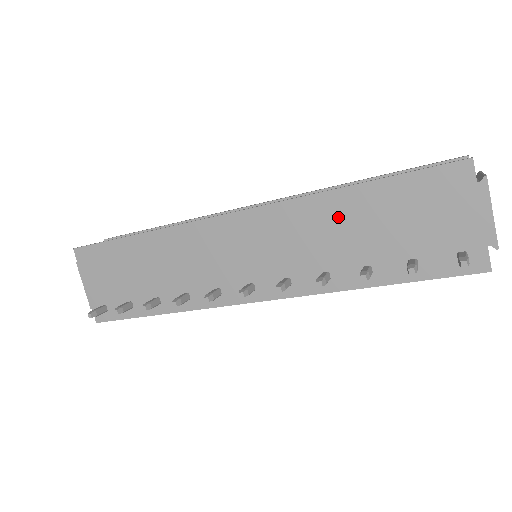
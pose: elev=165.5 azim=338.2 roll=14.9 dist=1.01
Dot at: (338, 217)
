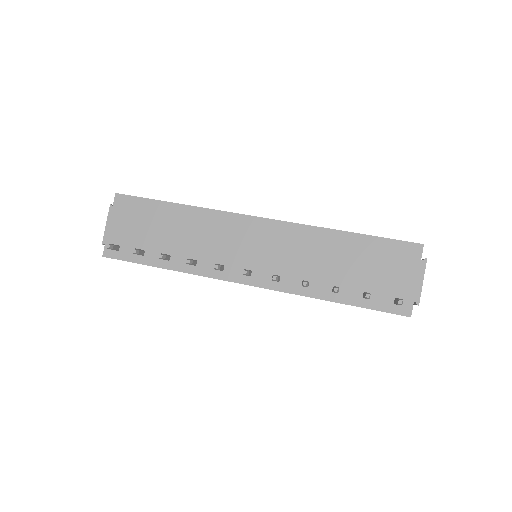
Dot at: (331, 248)
